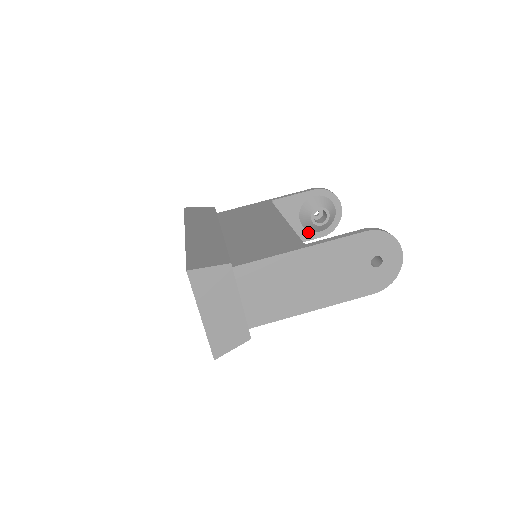
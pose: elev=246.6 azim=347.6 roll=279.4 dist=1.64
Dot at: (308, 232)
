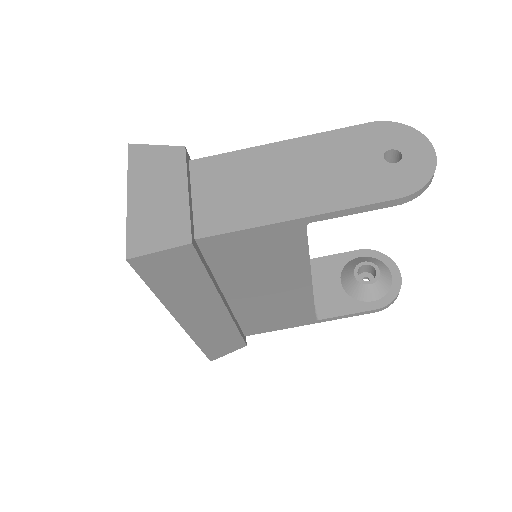
Dot at: (354, 301)
